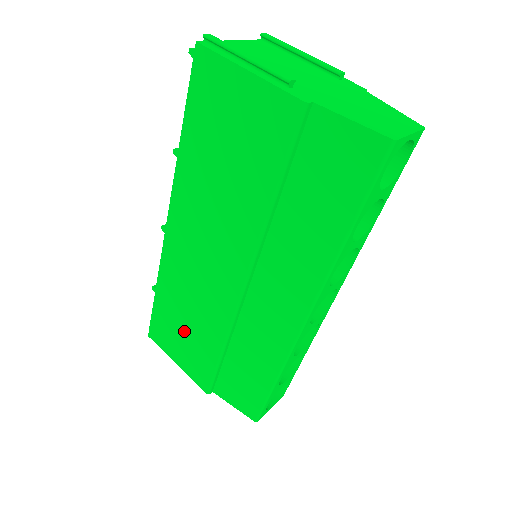
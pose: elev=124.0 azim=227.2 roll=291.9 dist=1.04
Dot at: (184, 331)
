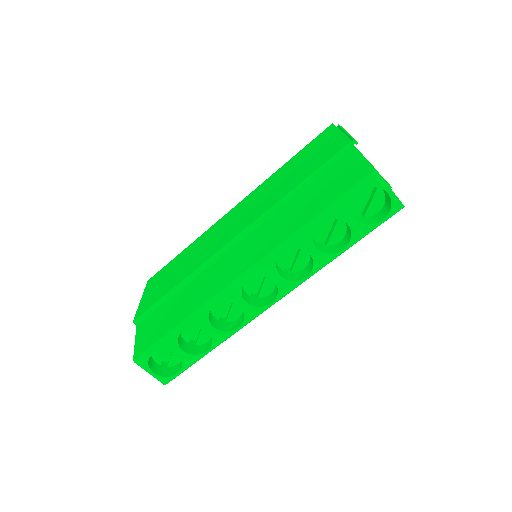
Dot at: (171, 274)
